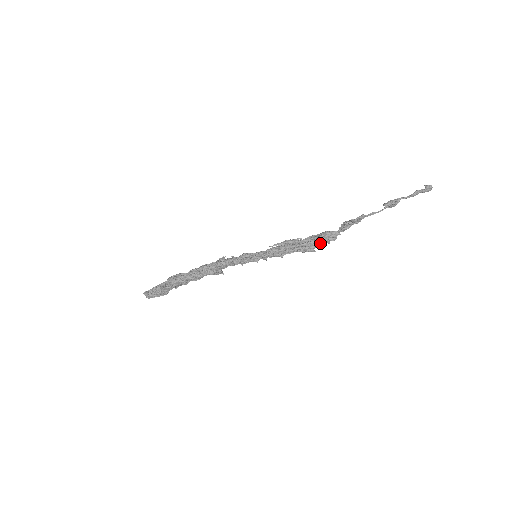
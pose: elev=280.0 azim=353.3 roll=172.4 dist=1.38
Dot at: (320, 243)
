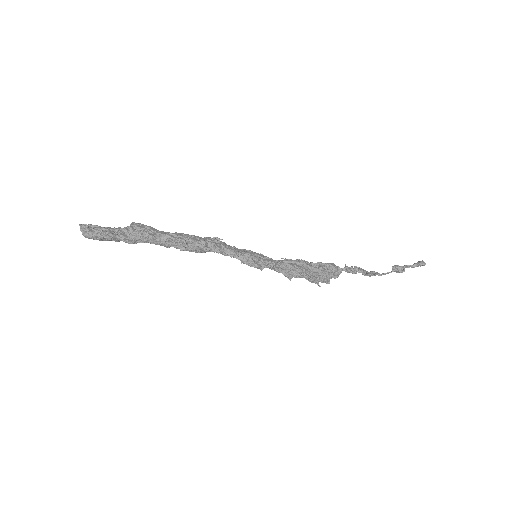
Dot at: (327, 278)
